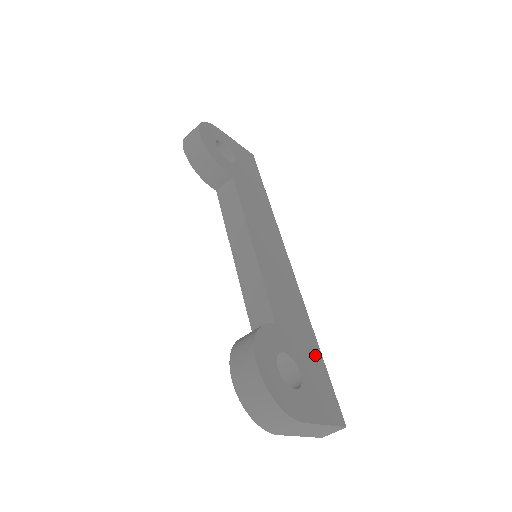
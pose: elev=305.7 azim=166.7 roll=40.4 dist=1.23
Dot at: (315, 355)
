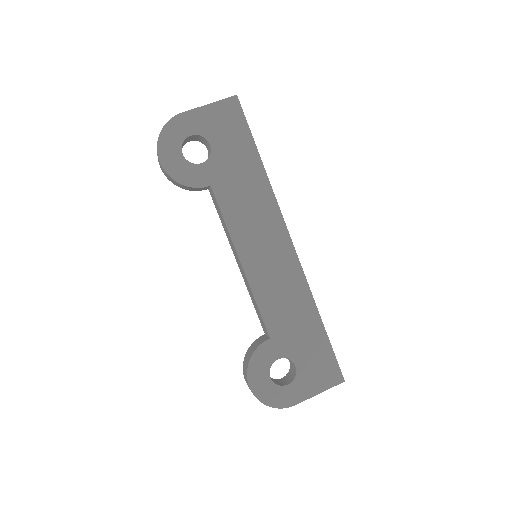
Dot at: (316, 336)
